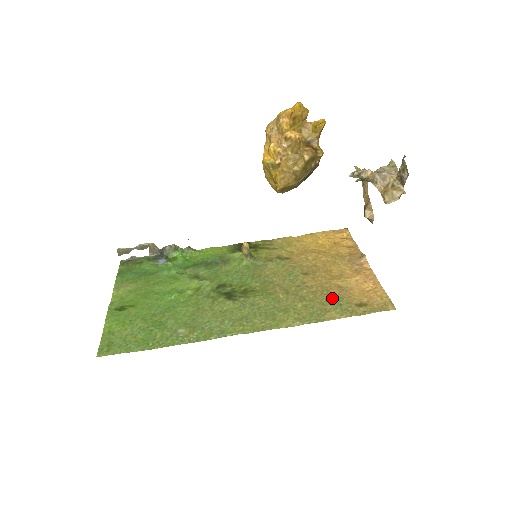
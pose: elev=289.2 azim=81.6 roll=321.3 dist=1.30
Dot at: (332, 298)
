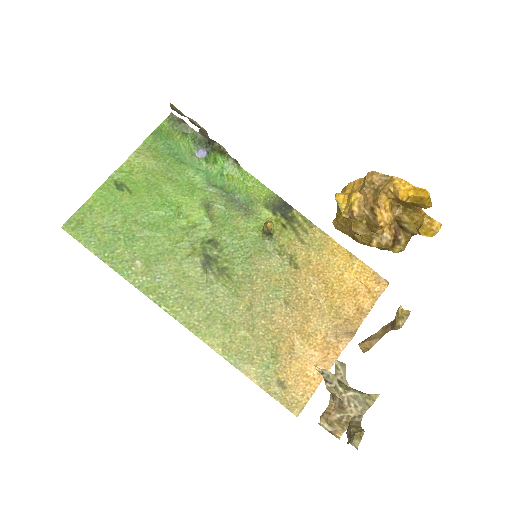
Dot at: (271, 354)
